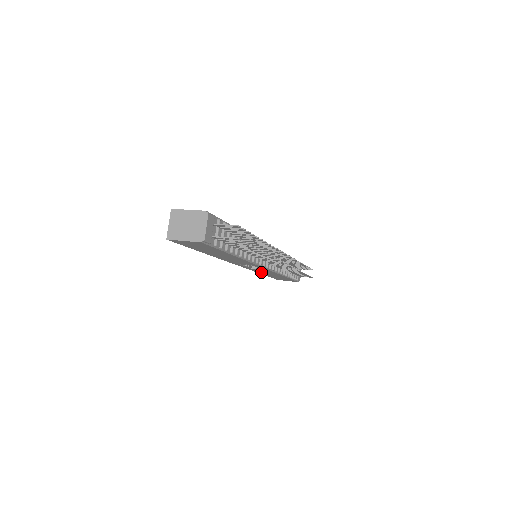
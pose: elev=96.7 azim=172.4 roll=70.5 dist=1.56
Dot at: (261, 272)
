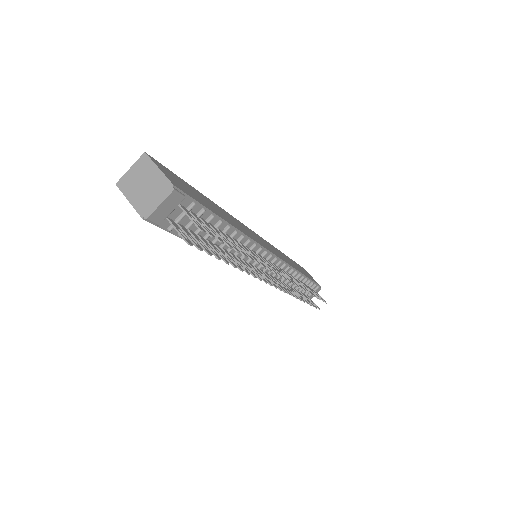
Dot at: occluded
